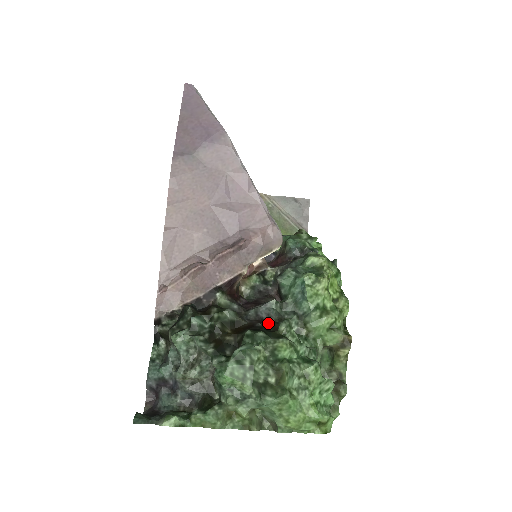
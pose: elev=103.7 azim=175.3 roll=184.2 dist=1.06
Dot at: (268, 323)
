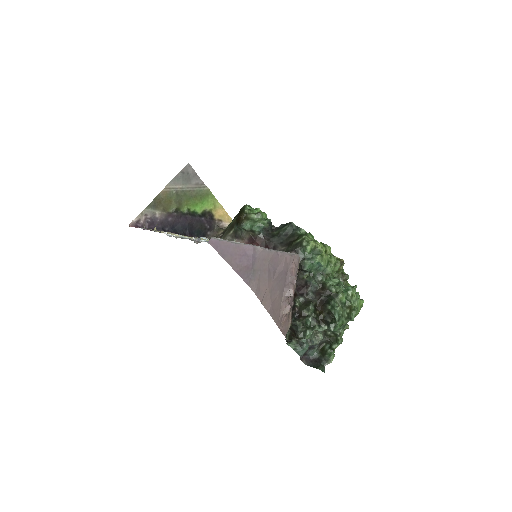
Dot at: (322, 292)
